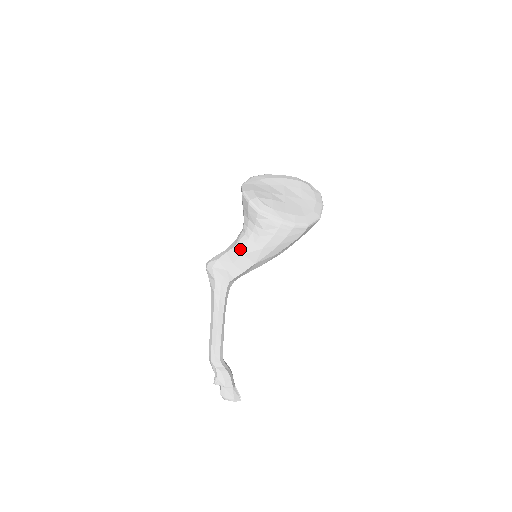
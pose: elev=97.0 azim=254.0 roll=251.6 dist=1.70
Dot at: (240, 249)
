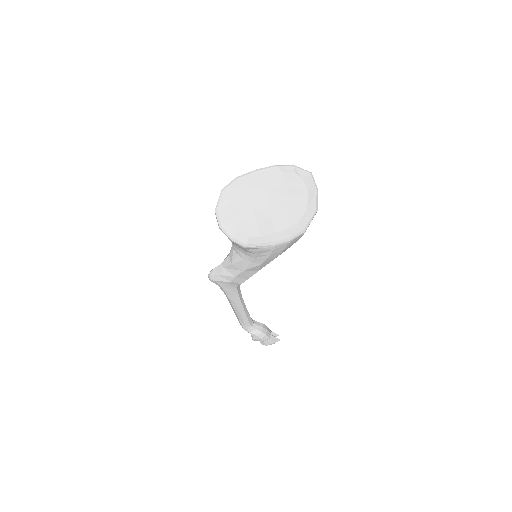
Dot at: (238, 267)
